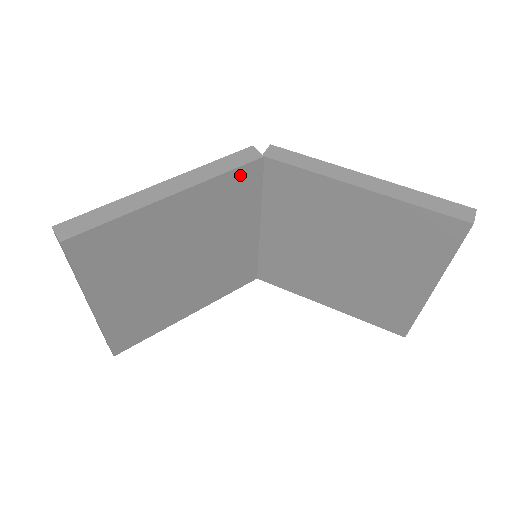
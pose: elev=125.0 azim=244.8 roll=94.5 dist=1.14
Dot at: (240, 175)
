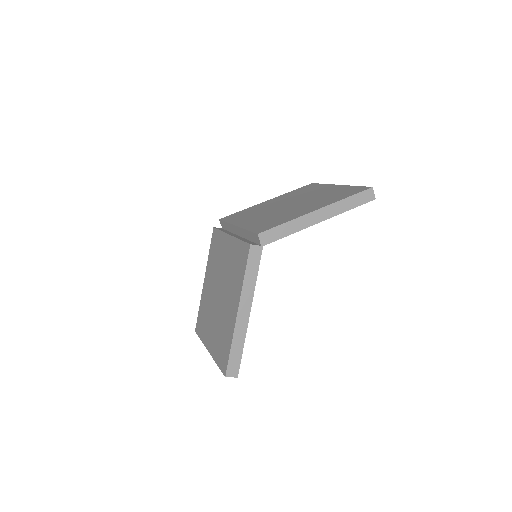
Dot at: occluded
